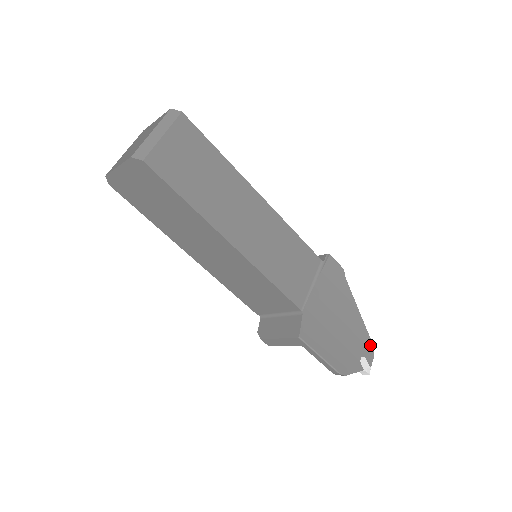
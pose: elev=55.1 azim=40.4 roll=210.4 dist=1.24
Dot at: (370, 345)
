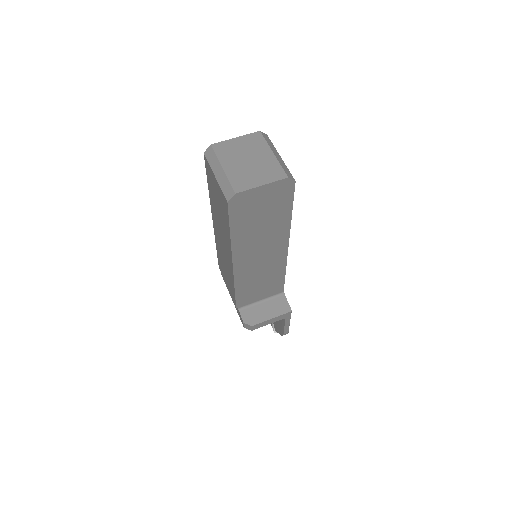
Dot at: occluded
